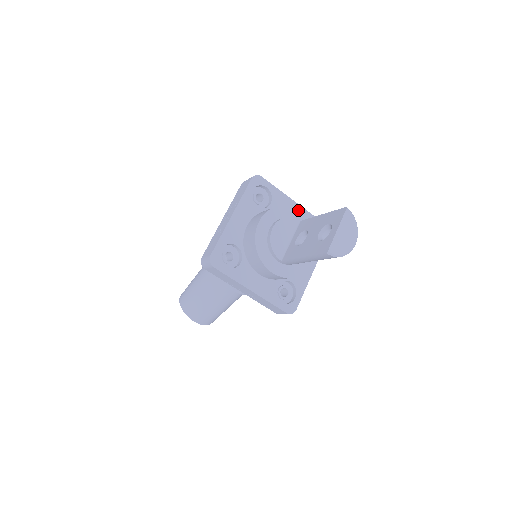
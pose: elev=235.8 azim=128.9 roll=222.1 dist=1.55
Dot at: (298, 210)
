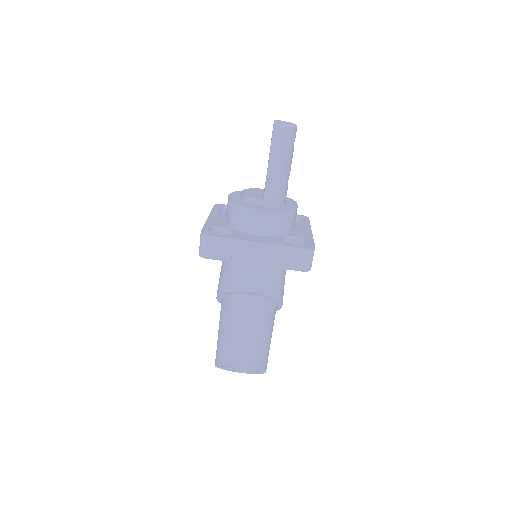
Dot at: occluded
